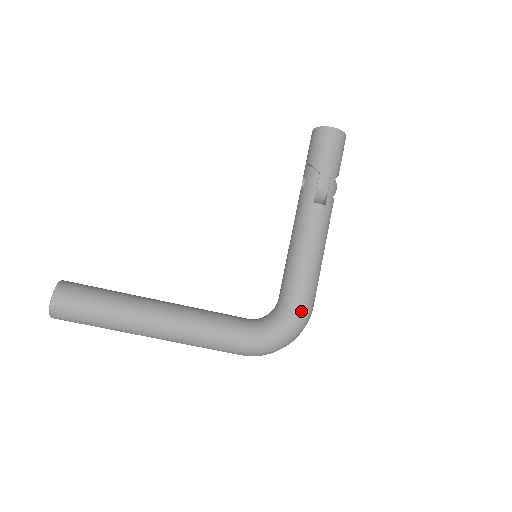
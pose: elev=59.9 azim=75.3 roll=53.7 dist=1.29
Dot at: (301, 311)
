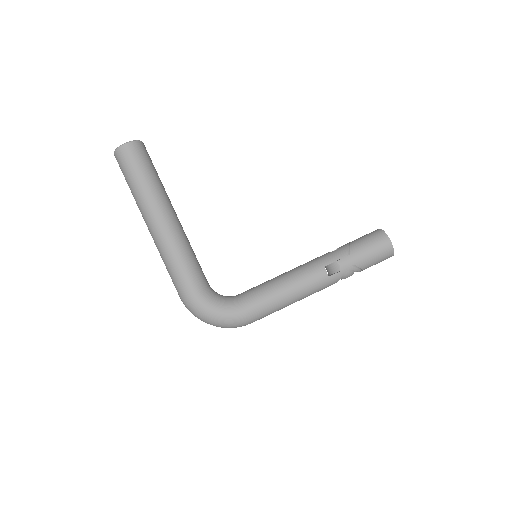
Dot at: (240, 315)
